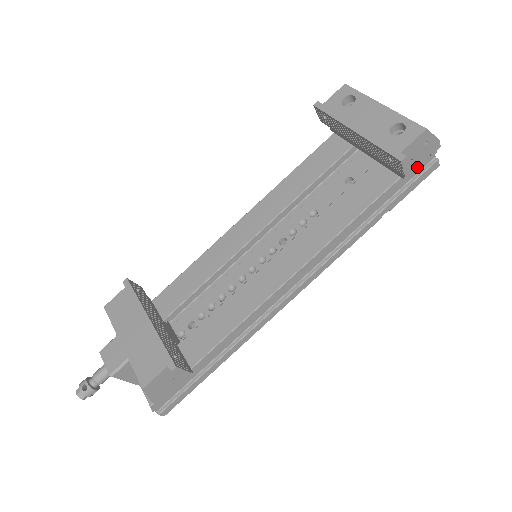
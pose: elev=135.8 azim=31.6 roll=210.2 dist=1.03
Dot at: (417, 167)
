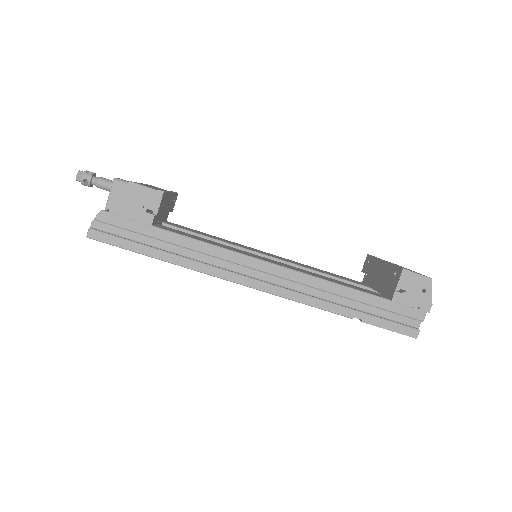
Dot at: (405, 304)
